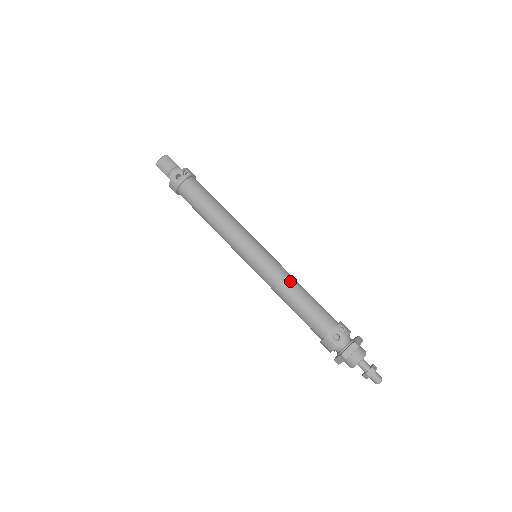
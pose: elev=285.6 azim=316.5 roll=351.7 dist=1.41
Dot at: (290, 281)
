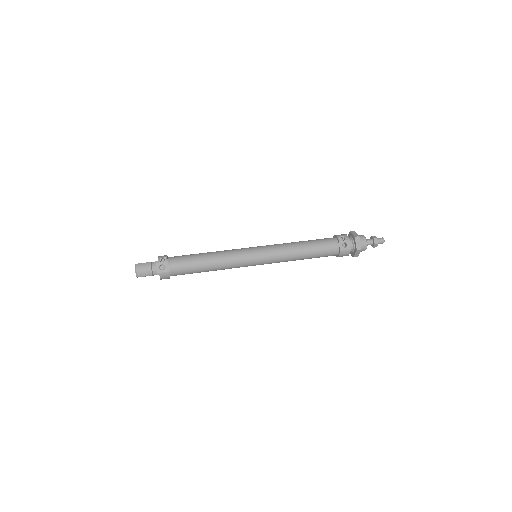
Dot at: (291, 247)
